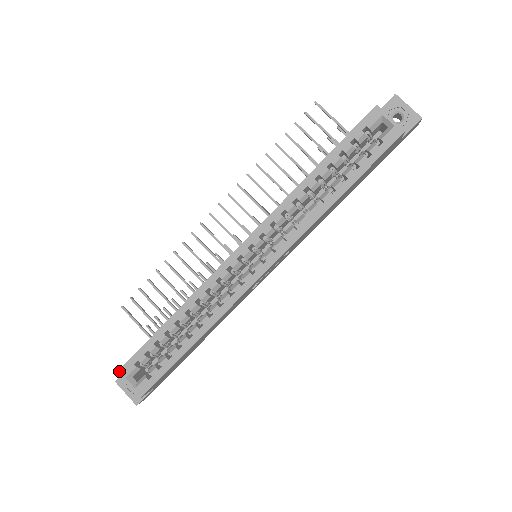
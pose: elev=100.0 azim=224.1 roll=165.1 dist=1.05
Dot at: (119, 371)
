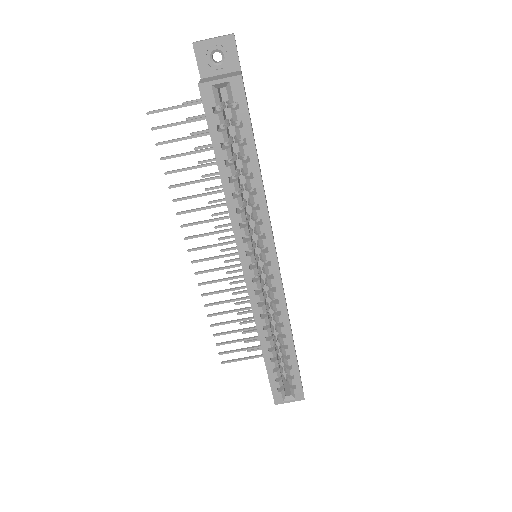
Dot at: (275, 403)
